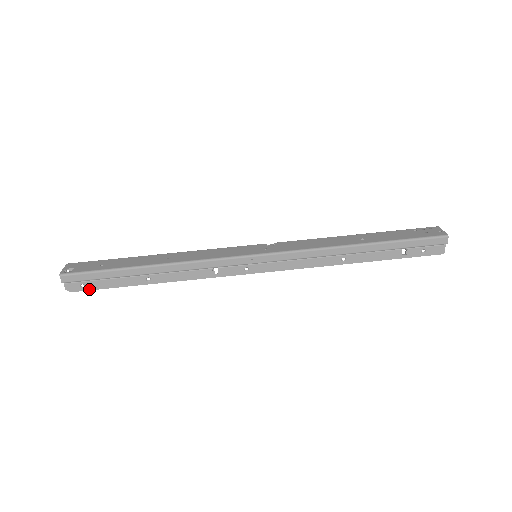
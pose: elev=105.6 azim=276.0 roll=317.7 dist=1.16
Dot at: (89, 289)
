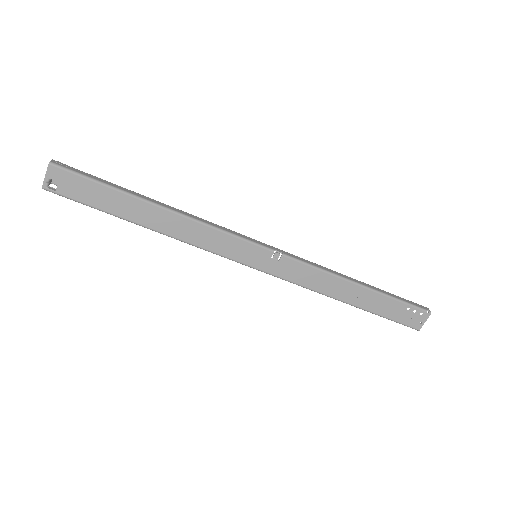
Dot at: occluded
